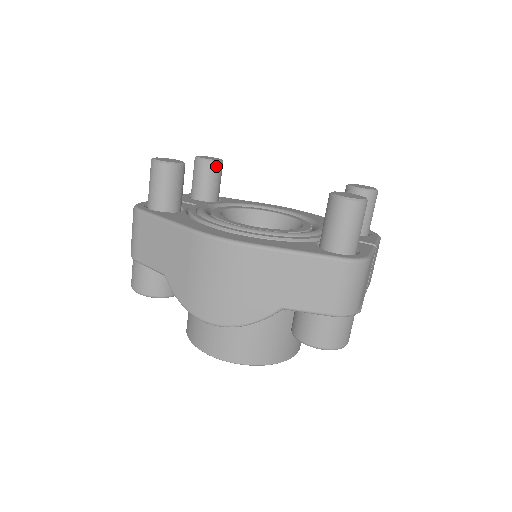
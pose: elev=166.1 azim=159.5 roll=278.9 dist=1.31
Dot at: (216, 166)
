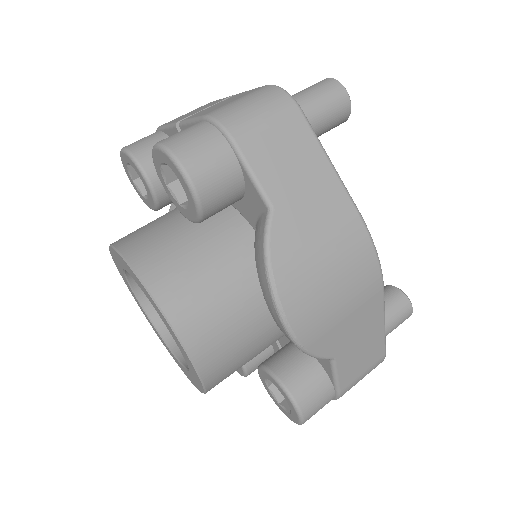
Dot at: occluded
